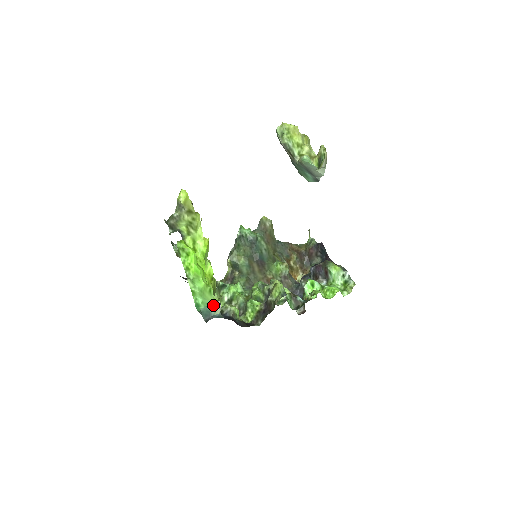
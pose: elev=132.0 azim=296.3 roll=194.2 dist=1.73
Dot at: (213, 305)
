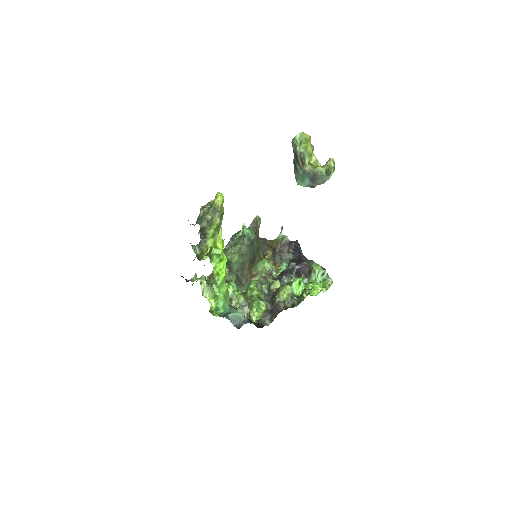
Dot at: (242, 310)
